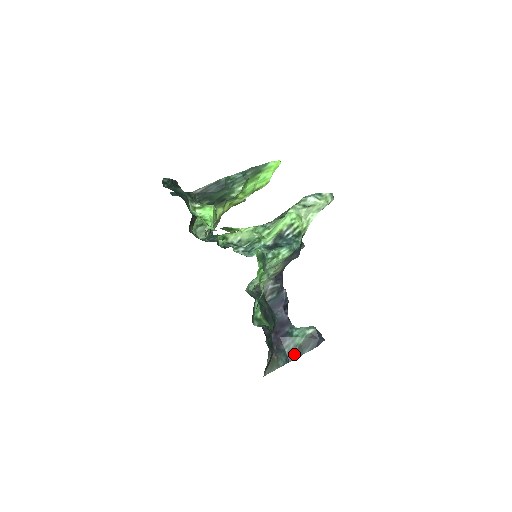
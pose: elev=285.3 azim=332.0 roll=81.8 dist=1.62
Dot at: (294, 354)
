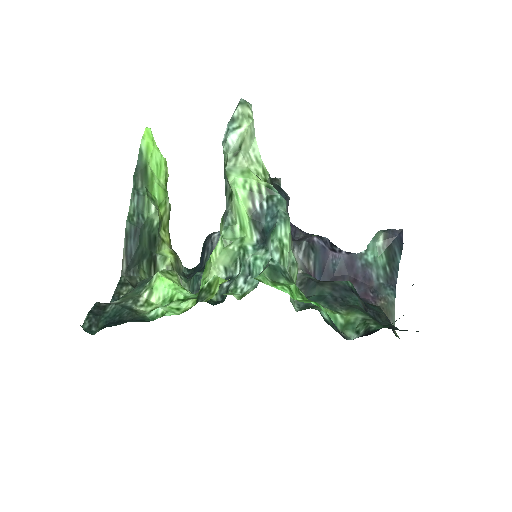
Dot at: (391, 275)
